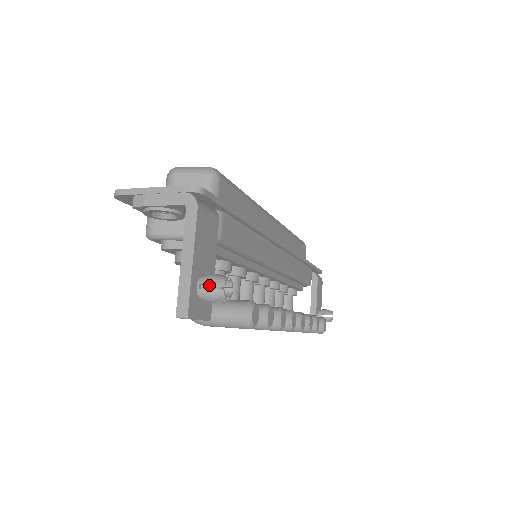
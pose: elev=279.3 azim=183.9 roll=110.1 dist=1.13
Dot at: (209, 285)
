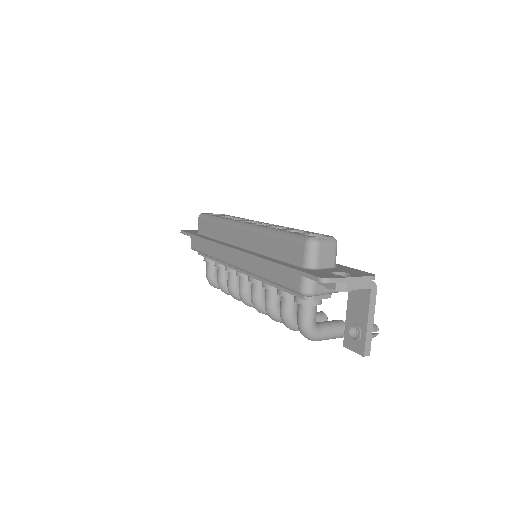
Dot at: occluded
